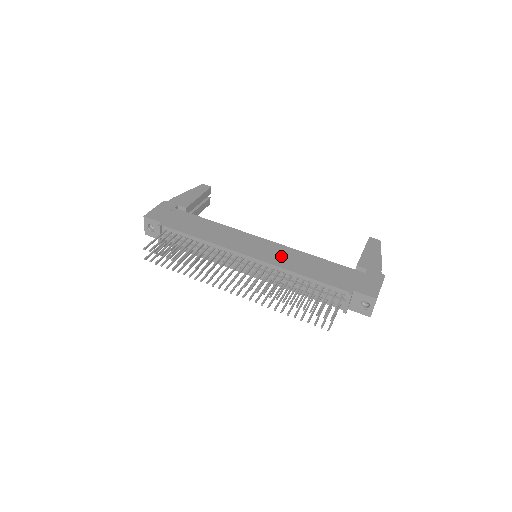
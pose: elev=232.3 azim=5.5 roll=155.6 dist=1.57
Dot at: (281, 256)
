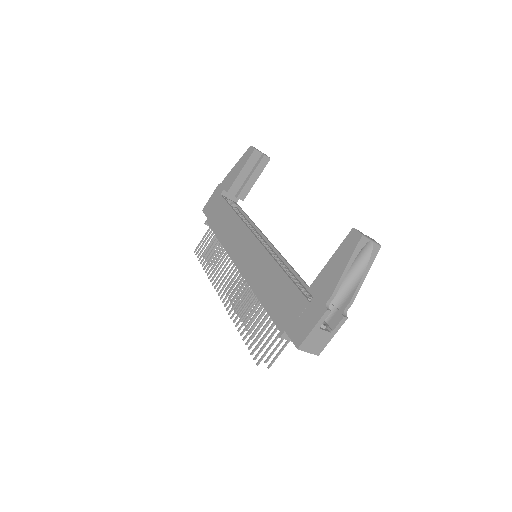
Dot at: (256, 268)
